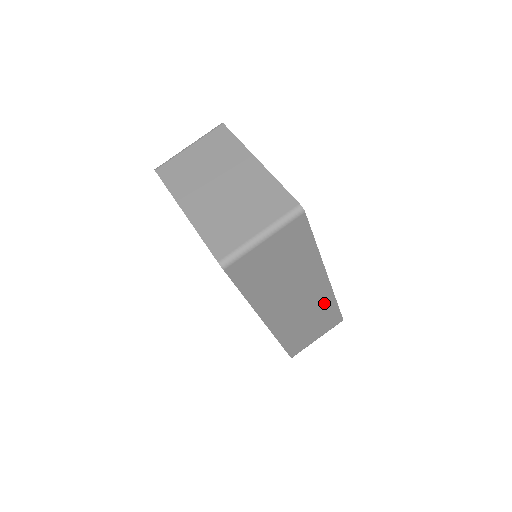
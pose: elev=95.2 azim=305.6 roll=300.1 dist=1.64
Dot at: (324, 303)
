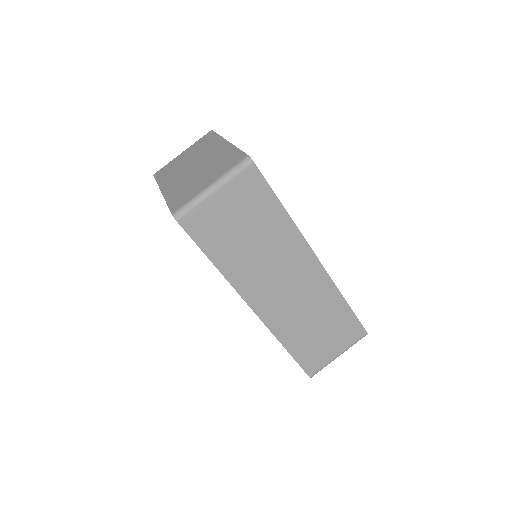
Dot at: (327, 298)
